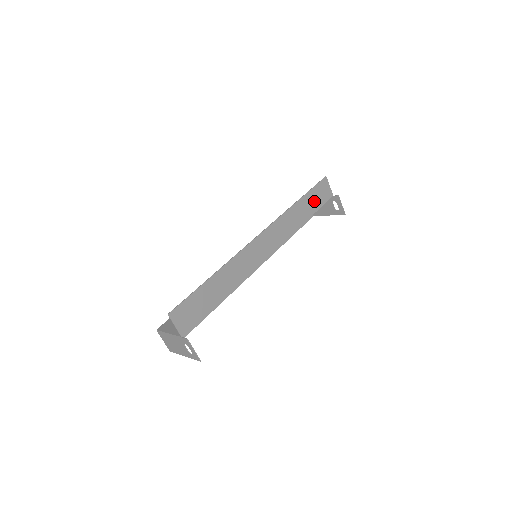
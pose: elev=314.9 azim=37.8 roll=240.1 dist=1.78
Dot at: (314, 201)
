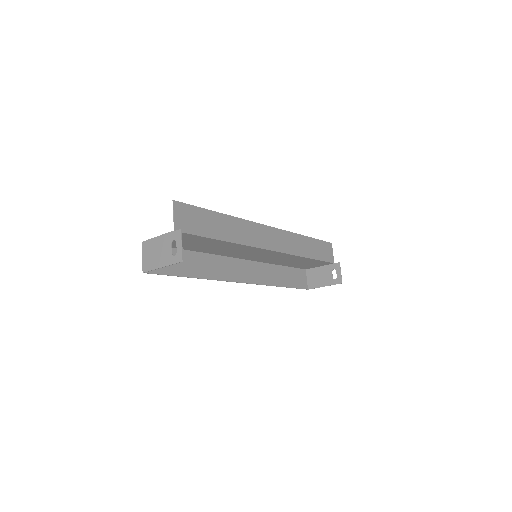
Dot at: (318, 251)
